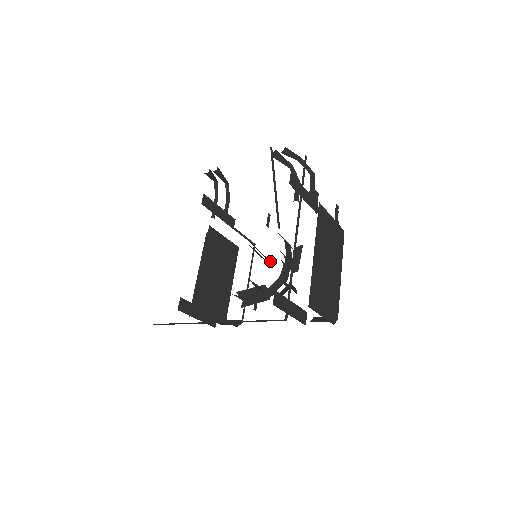
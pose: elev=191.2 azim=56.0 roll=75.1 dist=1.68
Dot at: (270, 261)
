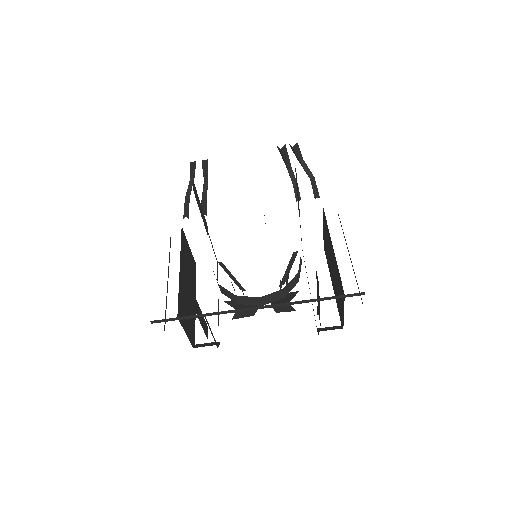
Dot at: occluded
